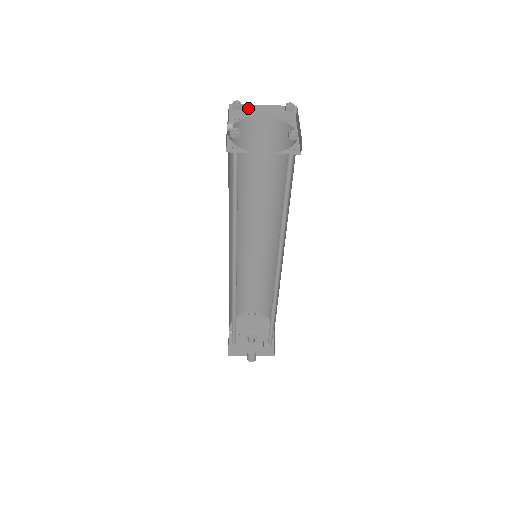
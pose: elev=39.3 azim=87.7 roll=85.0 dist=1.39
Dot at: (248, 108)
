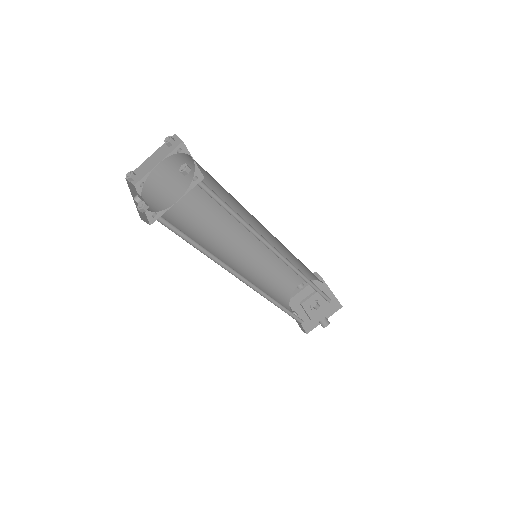
Dot at: (142, 168)
